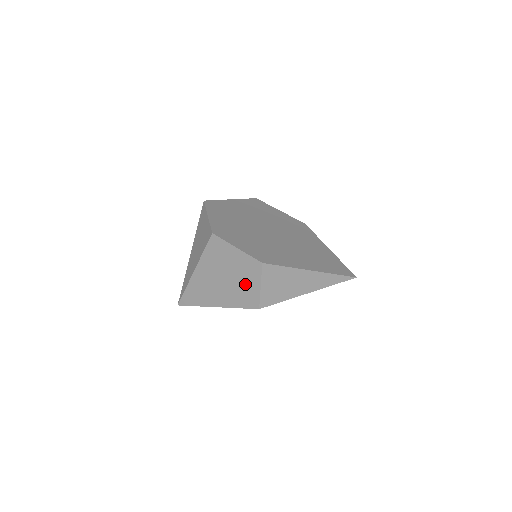
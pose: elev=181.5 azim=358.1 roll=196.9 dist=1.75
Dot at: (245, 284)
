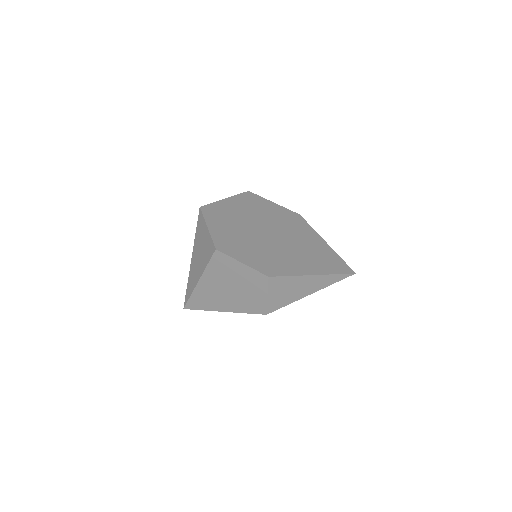
Dot at: (252, 294)
